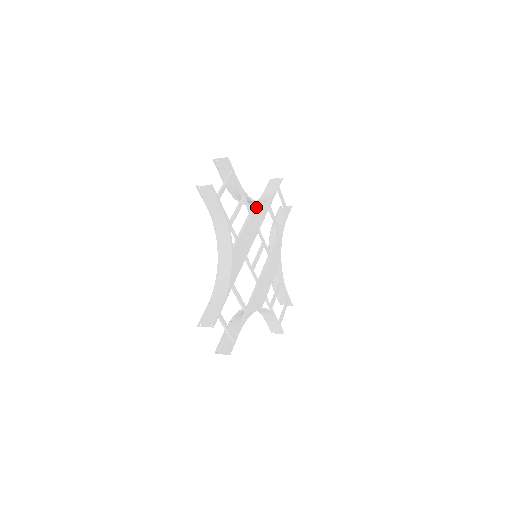
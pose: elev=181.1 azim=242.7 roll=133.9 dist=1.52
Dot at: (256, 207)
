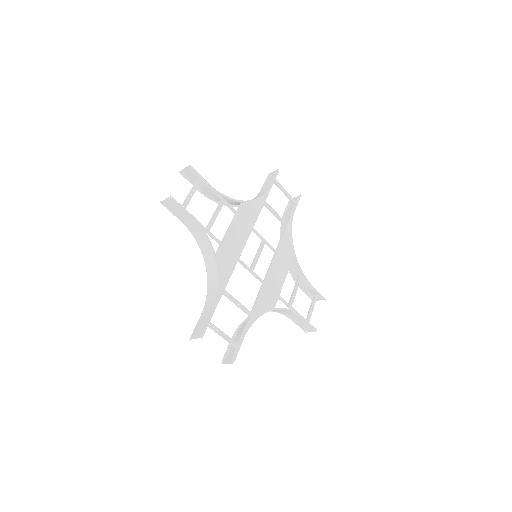
Dot at: (243, 206)
